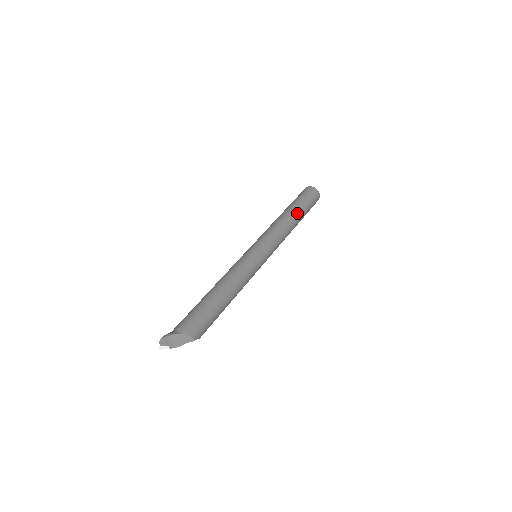
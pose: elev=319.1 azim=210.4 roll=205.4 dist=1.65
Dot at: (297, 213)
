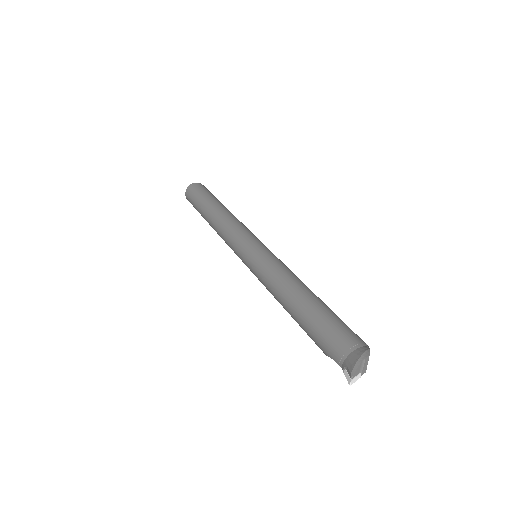
Dot at: occluded
